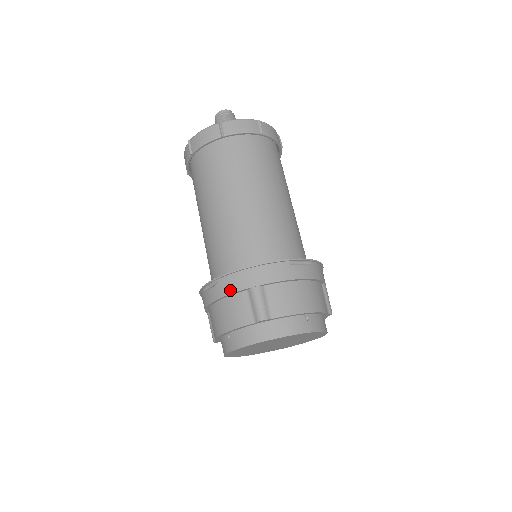
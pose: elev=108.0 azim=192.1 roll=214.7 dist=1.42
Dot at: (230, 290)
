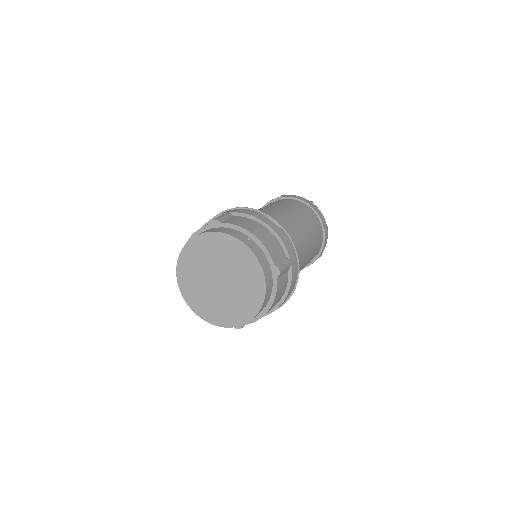
Dot at: (212, 219)
